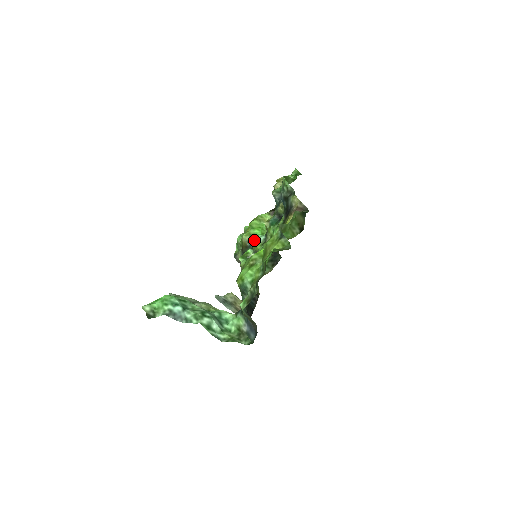
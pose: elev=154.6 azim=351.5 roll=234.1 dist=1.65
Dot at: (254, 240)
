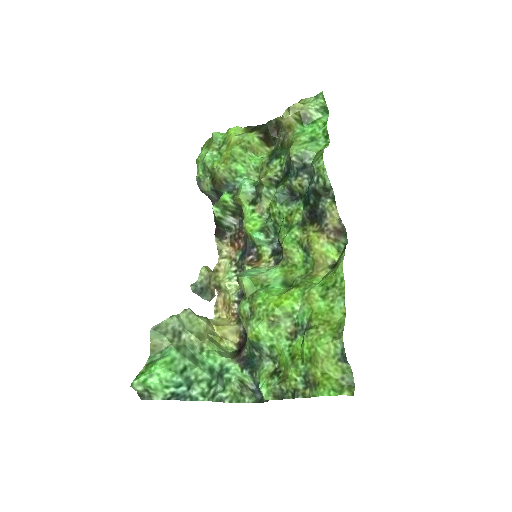
Dot at: (235, 180)
